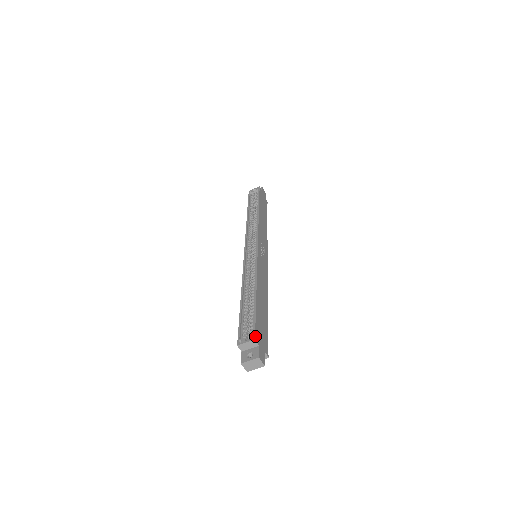
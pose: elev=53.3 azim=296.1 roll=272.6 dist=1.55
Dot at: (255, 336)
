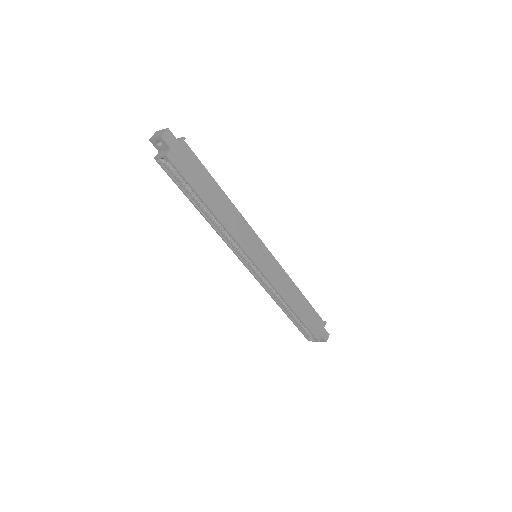
Dot at: (318, 340)
